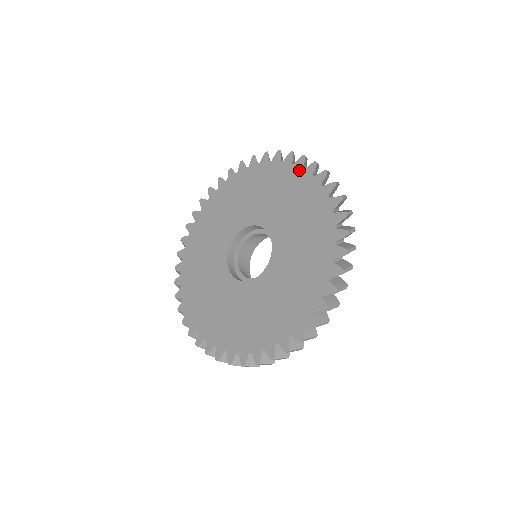
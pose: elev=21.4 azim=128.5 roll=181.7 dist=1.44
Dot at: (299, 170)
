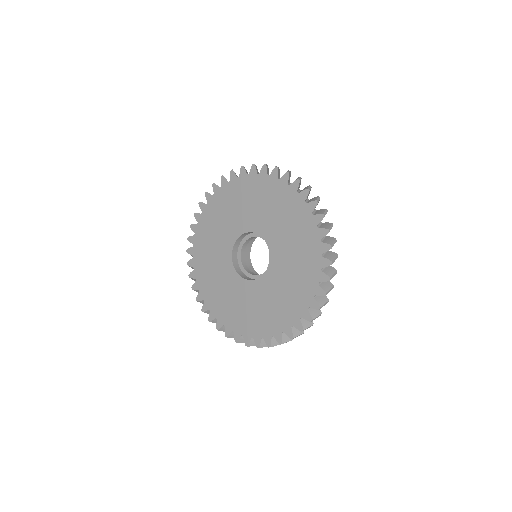
Dot at: (308, 213)
